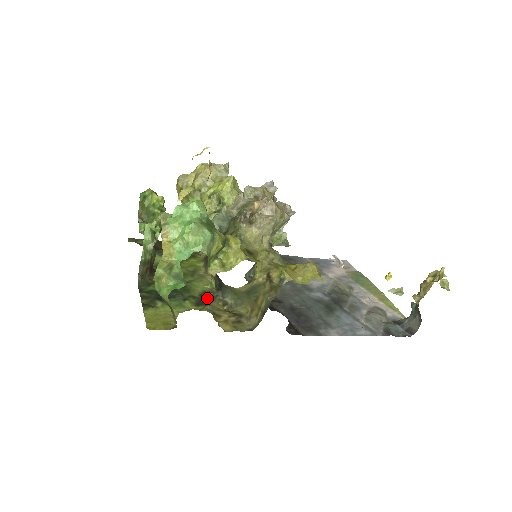
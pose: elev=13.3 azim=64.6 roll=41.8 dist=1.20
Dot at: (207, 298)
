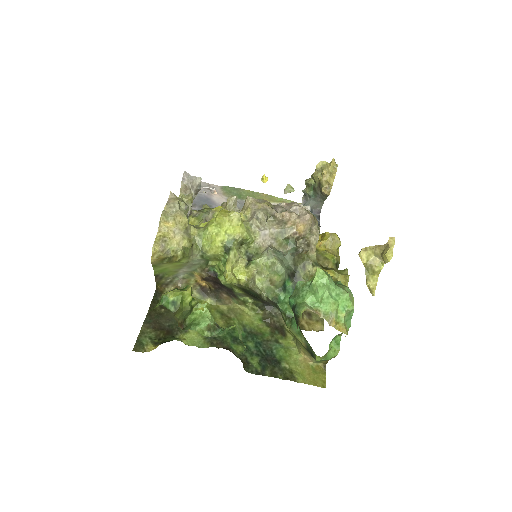
Dot at: (274, 323)
